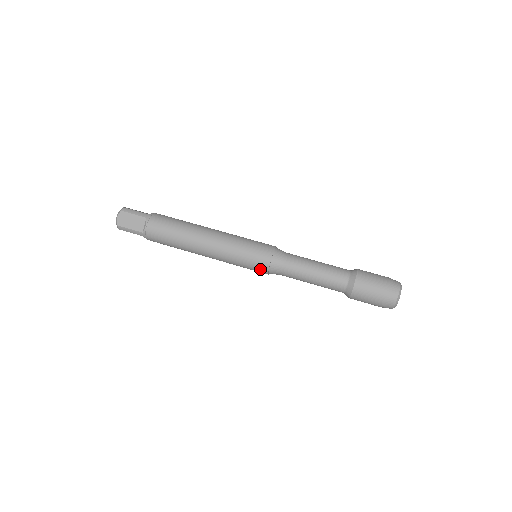
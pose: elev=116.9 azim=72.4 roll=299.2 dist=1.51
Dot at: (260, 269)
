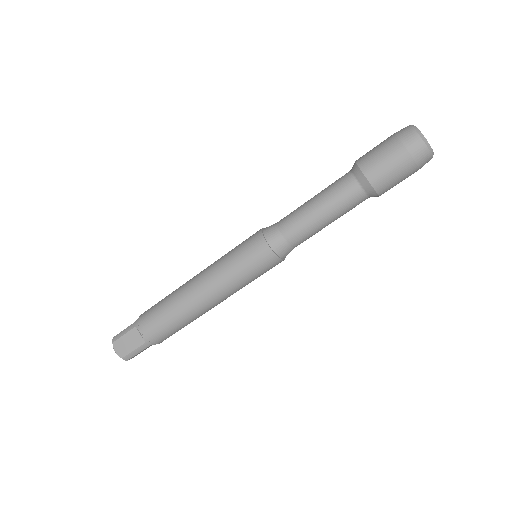
Dot at: (269, 263)
